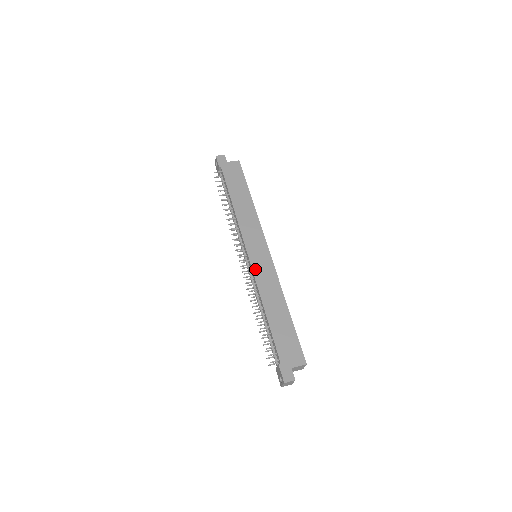
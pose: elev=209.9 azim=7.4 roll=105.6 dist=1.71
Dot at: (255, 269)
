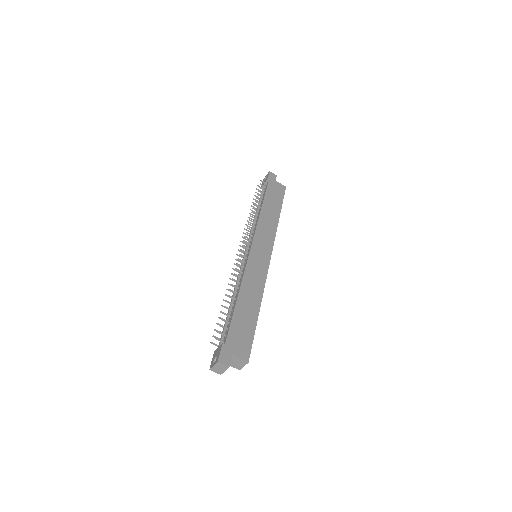
Dot at: (250, 261)
